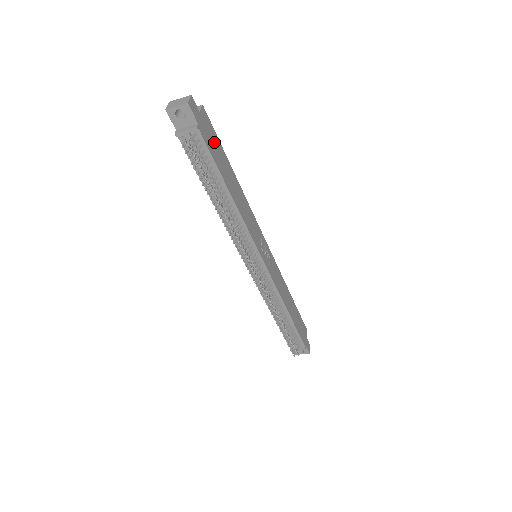
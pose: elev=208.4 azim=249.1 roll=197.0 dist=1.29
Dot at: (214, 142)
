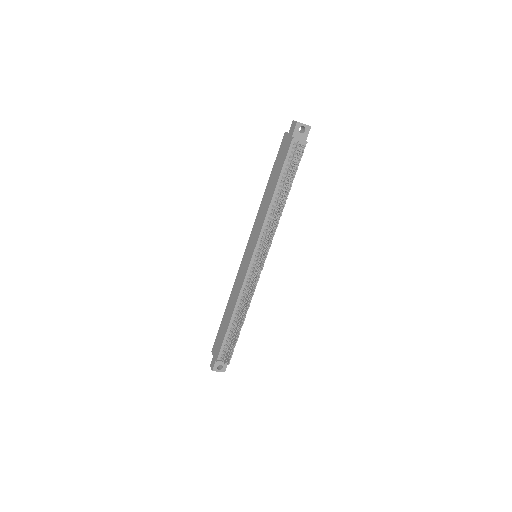
Dot at: occluded
